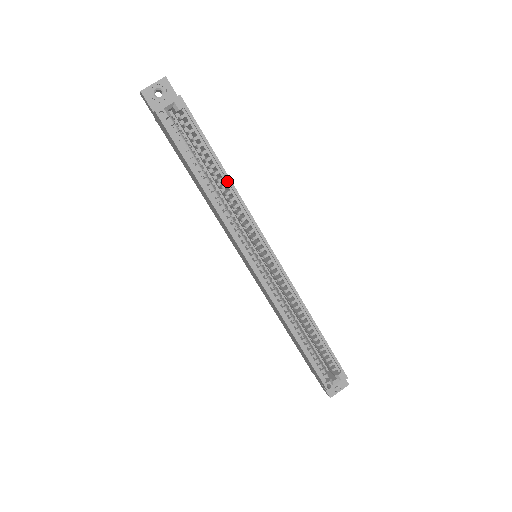
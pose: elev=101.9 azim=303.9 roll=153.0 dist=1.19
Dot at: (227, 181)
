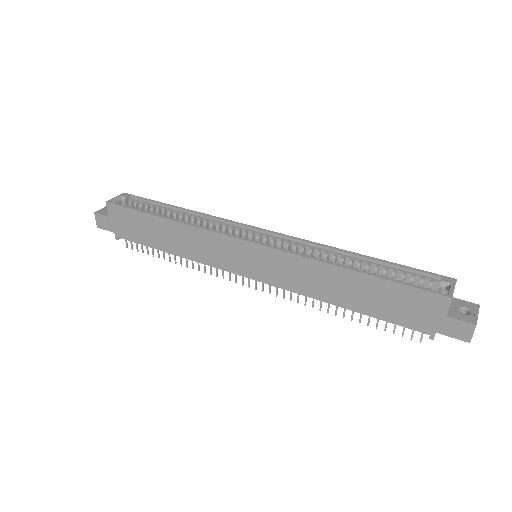
Dot at: (188, 214)
